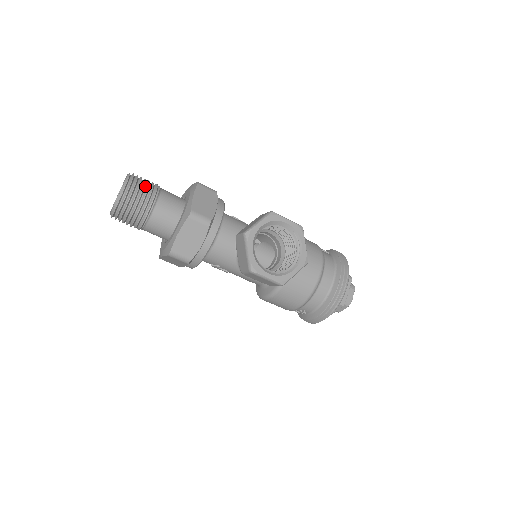
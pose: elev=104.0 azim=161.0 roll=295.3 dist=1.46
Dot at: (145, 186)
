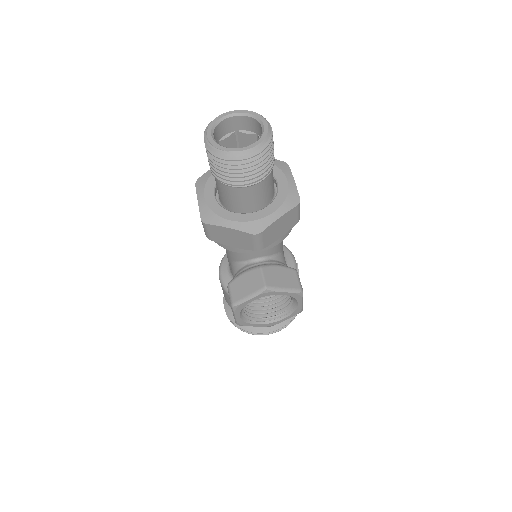
Dot at: (263, 163)
